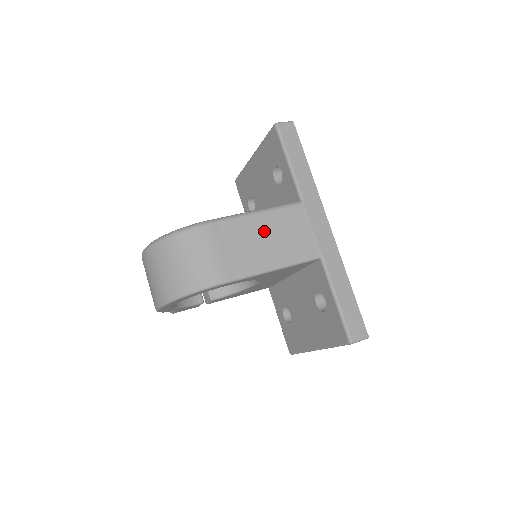
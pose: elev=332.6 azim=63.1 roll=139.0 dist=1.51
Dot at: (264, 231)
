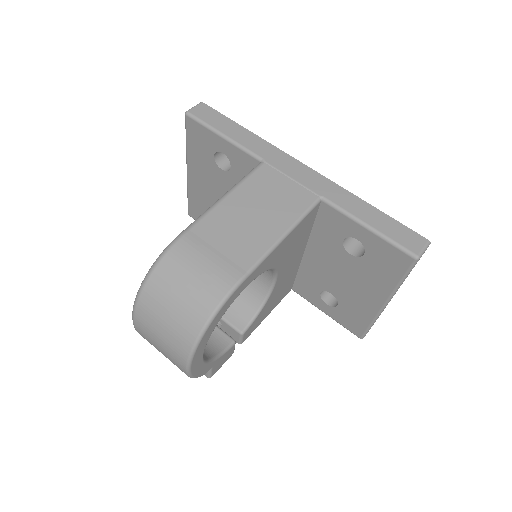
Dot at: (244, 209)
